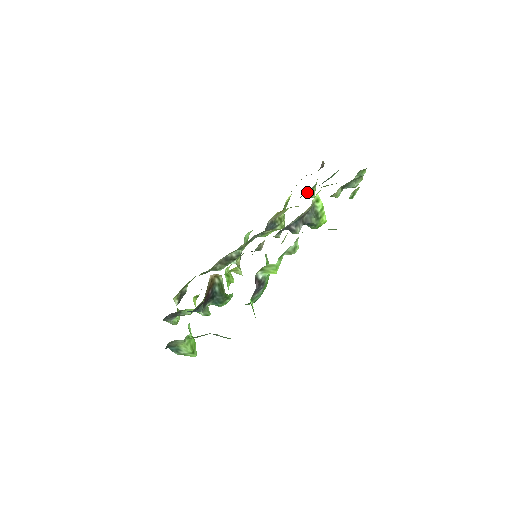
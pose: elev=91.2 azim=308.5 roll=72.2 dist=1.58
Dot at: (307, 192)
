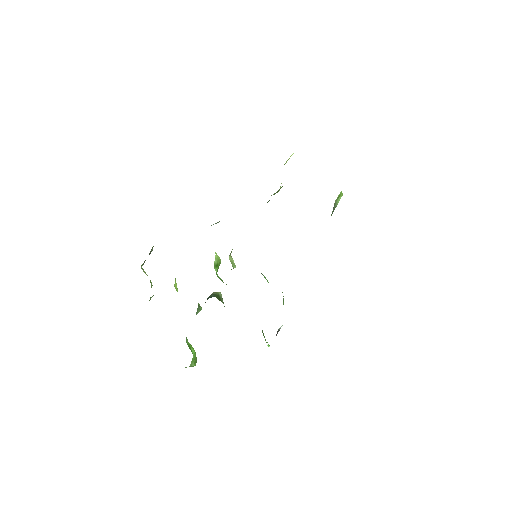
Dot at: occluded
